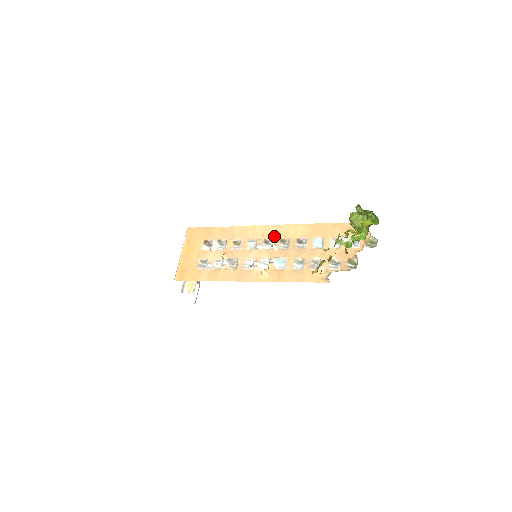
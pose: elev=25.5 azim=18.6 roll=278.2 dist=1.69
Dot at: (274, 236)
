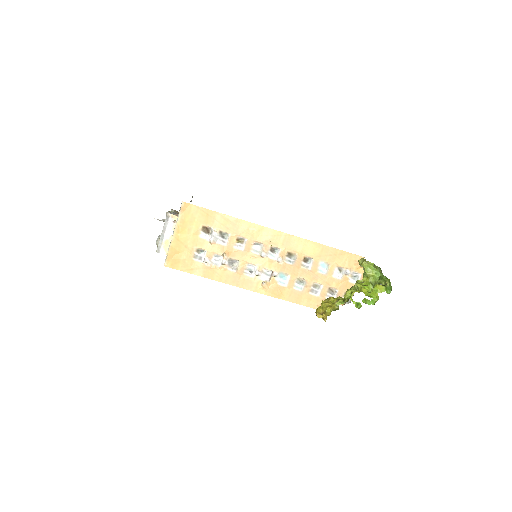
Dot at: (282, 246)
